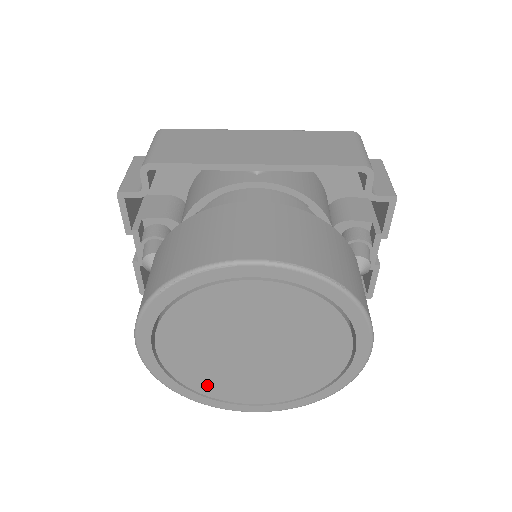
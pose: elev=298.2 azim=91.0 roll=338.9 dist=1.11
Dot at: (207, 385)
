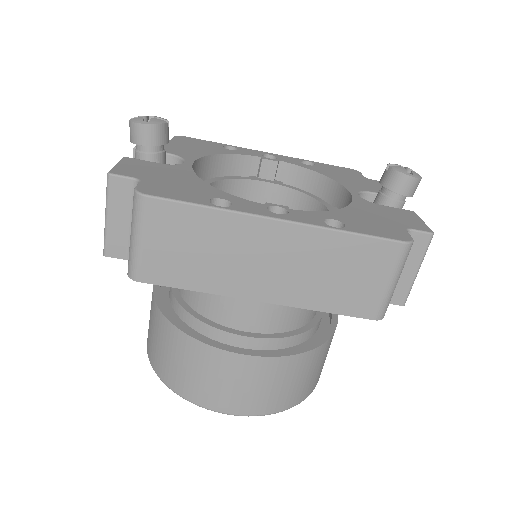
Dot at: occluded
